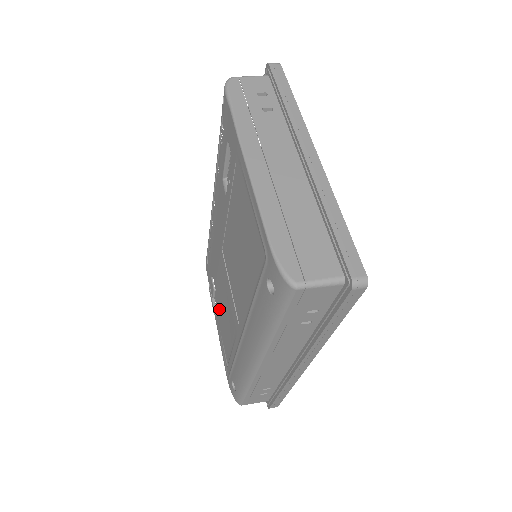
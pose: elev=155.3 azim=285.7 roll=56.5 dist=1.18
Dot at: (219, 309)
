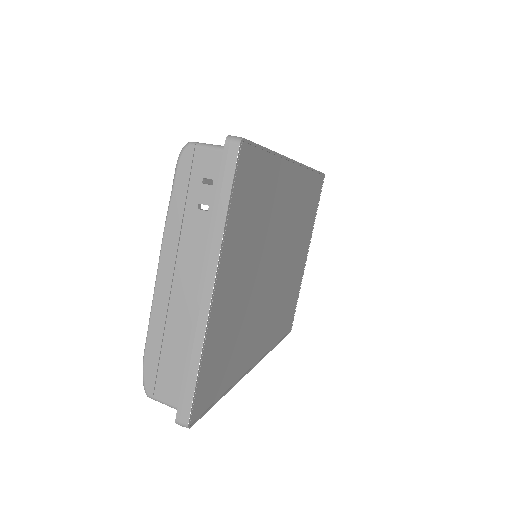
Dot at: occluded
